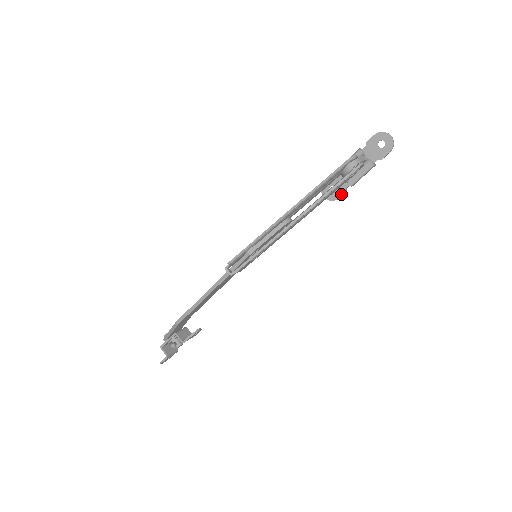
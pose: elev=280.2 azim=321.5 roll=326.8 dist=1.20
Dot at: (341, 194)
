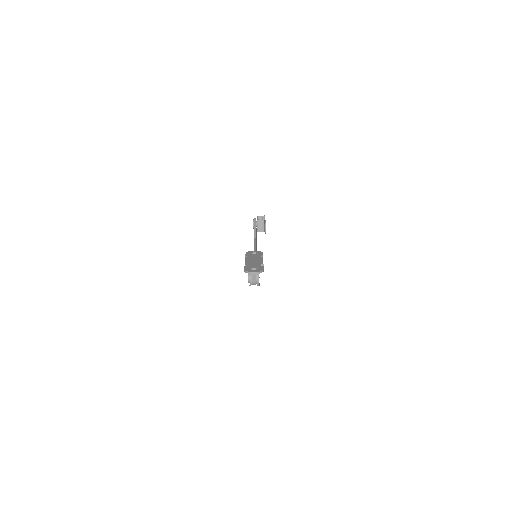
Dot at: (262, 256)
